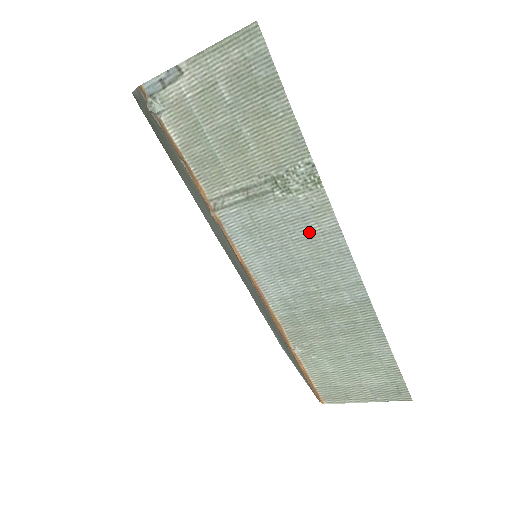
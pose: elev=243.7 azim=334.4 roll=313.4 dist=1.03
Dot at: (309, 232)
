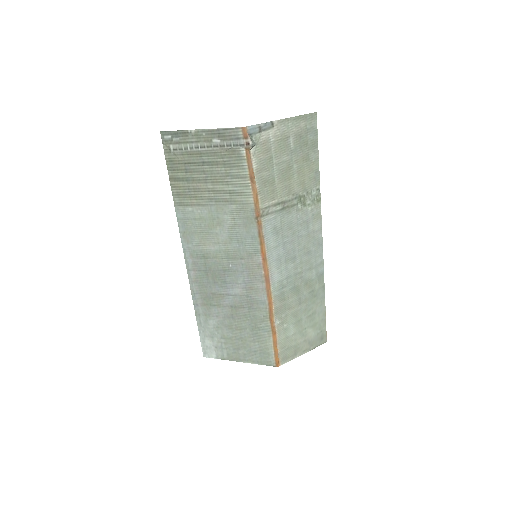
Dot at: (307, 231)
